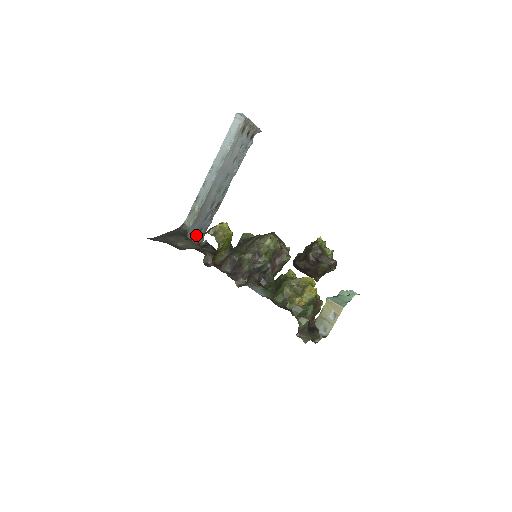
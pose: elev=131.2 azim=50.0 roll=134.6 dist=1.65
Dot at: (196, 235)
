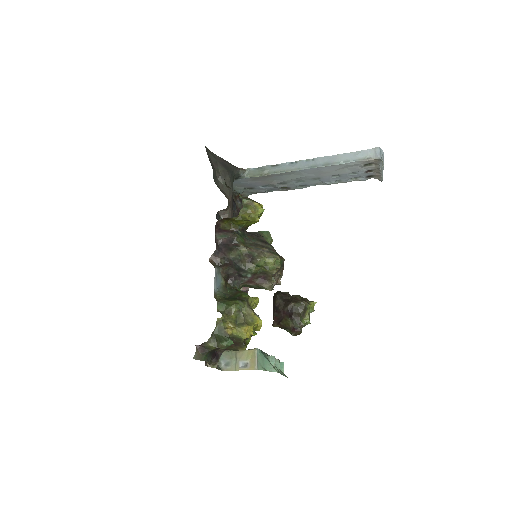
Dot at: (244, 187)
